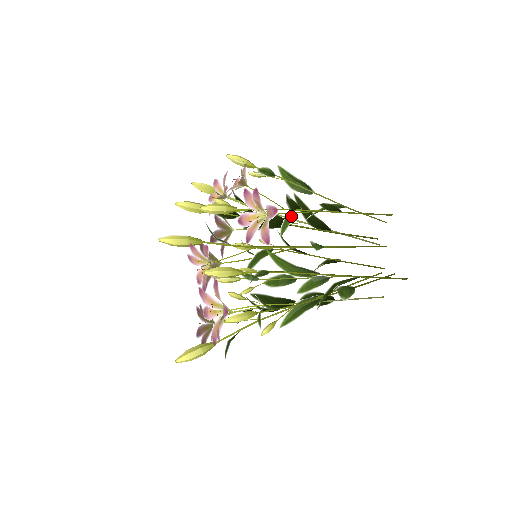
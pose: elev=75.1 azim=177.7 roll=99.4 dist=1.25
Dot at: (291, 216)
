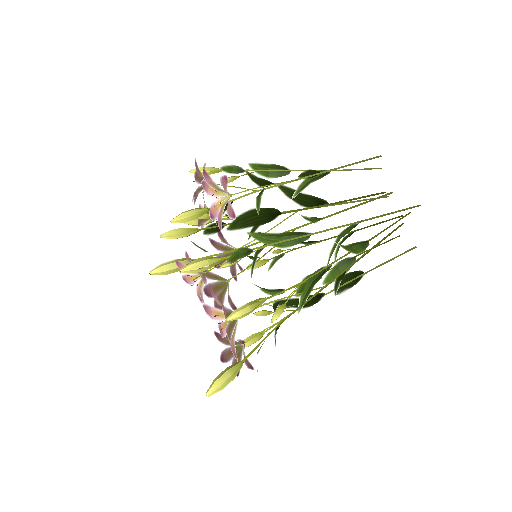
Dot at: (261, 191)
